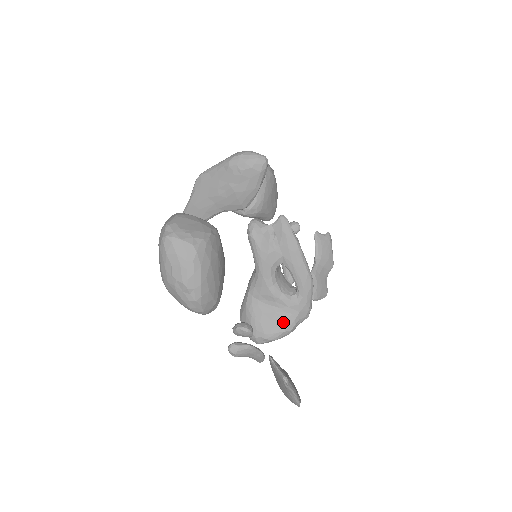
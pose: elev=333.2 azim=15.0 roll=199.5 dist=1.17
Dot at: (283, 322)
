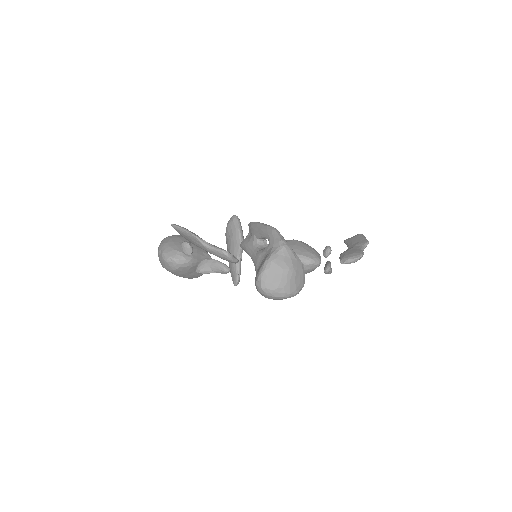
Dot at: occluded
